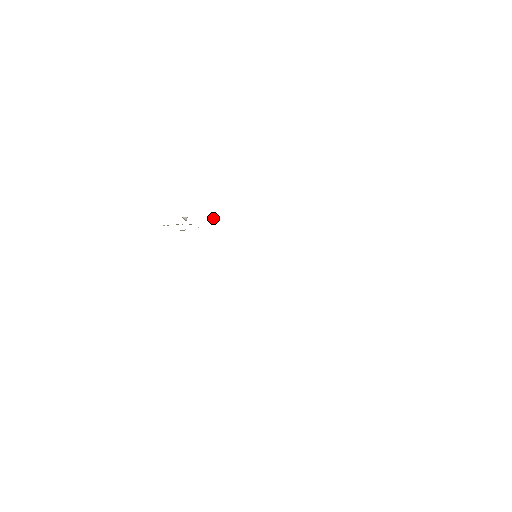
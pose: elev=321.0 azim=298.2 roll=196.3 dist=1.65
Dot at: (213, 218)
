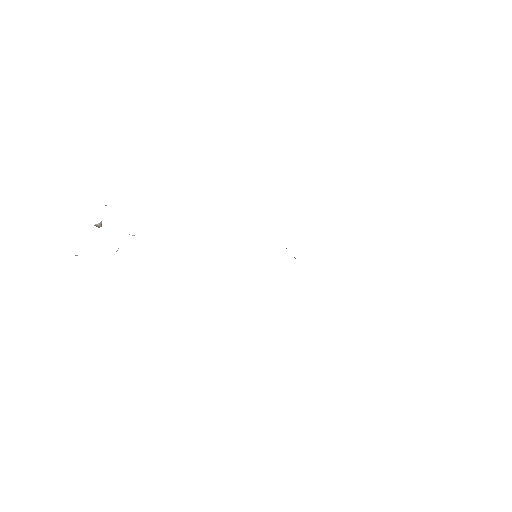
Dot at: occluded
